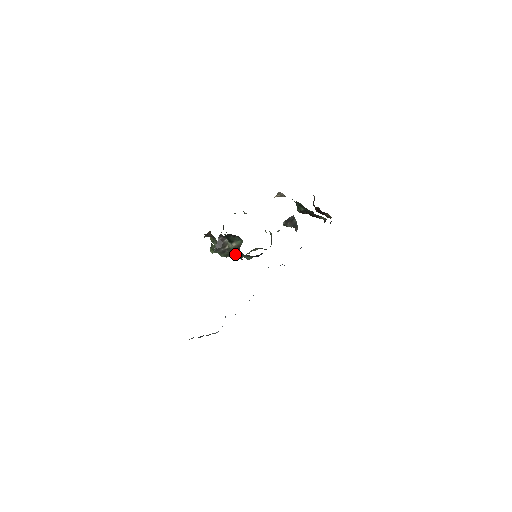
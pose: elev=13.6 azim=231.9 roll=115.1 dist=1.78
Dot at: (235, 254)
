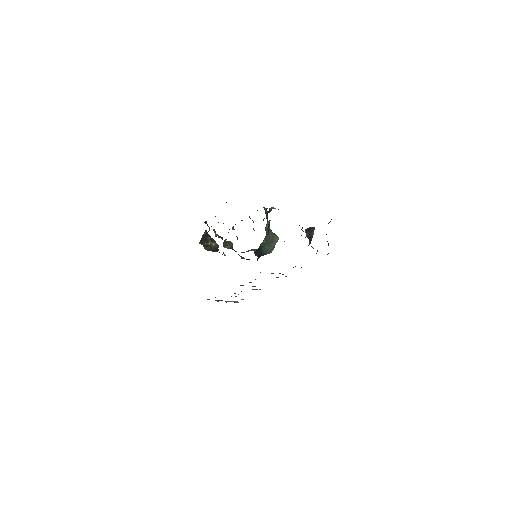
Dot at: occluded
